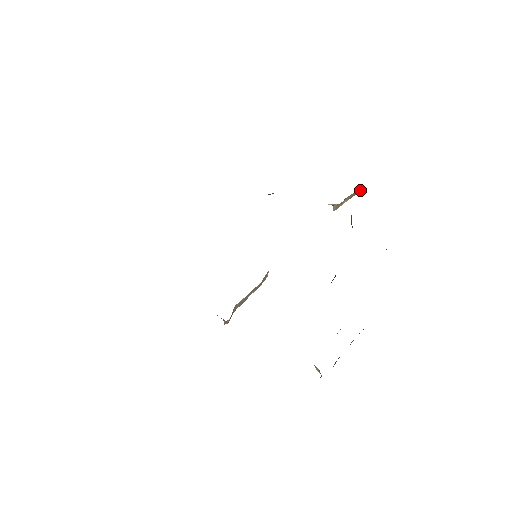
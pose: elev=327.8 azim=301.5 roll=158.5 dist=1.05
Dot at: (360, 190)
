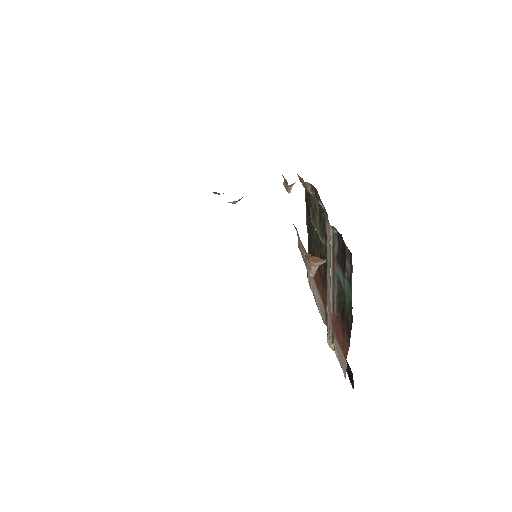
Dot at: occluded
